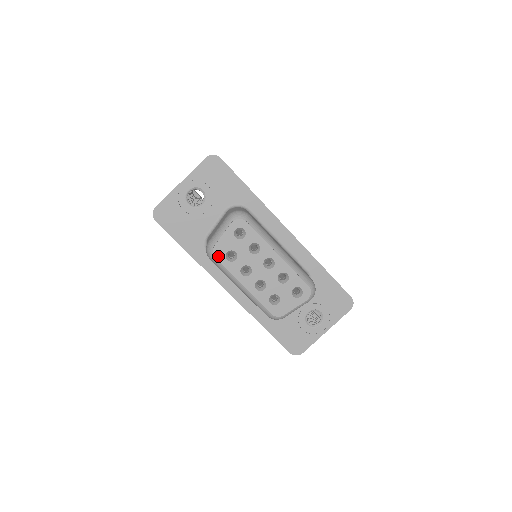
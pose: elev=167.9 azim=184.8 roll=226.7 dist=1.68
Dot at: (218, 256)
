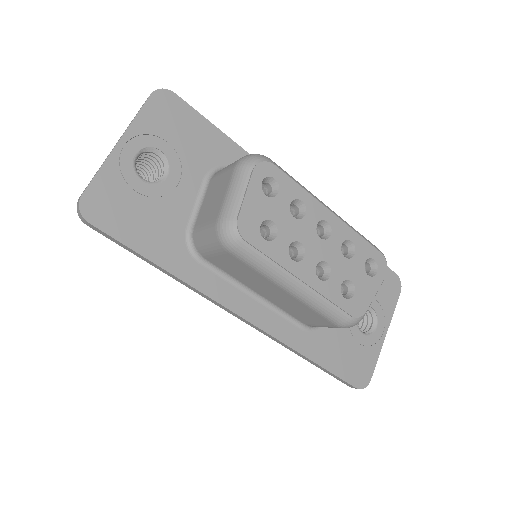
Dot at: (248, 236)
